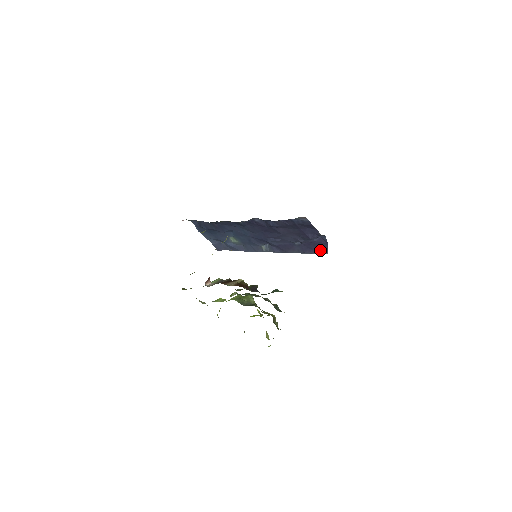
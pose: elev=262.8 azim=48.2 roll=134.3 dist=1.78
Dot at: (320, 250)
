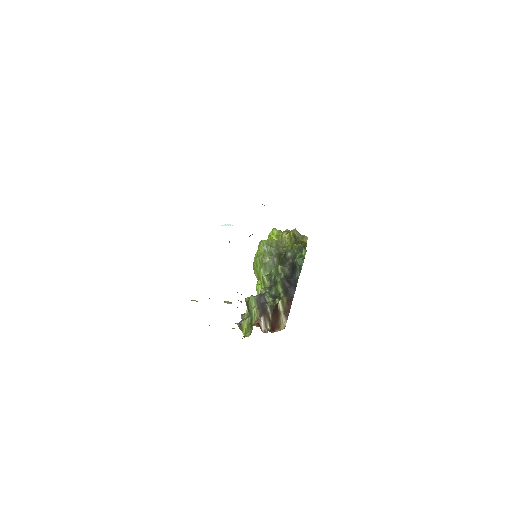
Dot at: occluded
